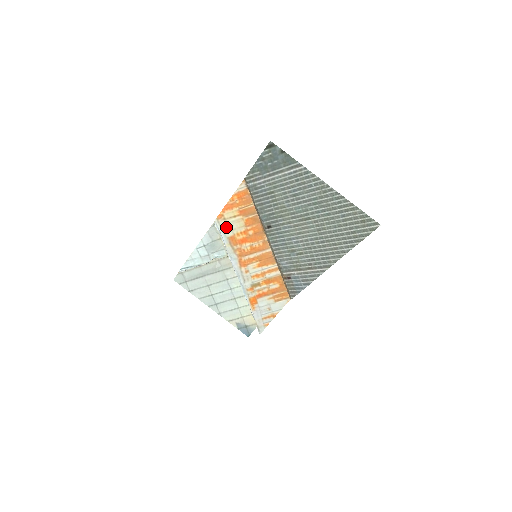
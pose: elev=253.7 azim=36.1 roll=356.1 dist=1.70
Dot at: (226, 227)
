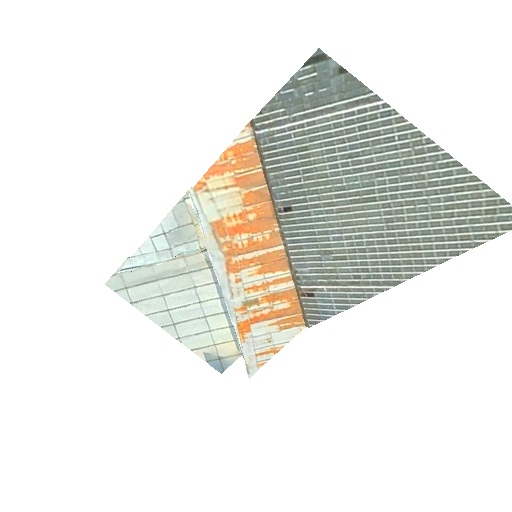
Dot at: (209, 205)
